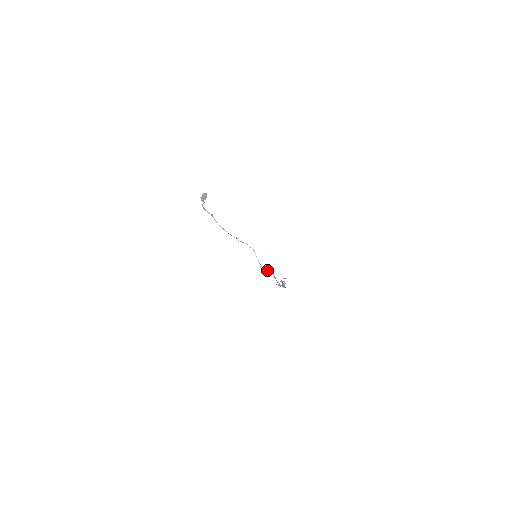
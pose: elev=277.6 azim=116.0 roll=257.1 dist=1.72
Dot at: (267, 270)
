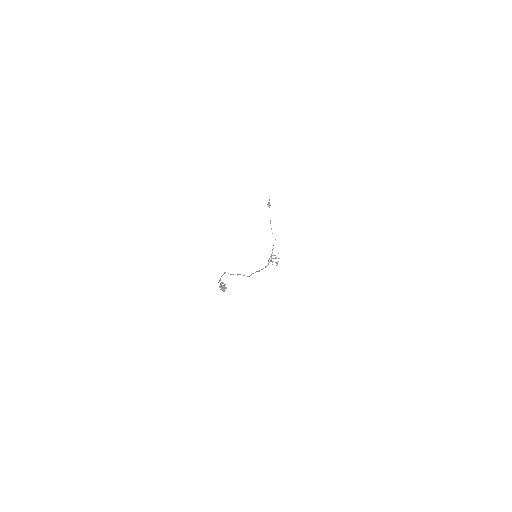
Dot at: occluded
